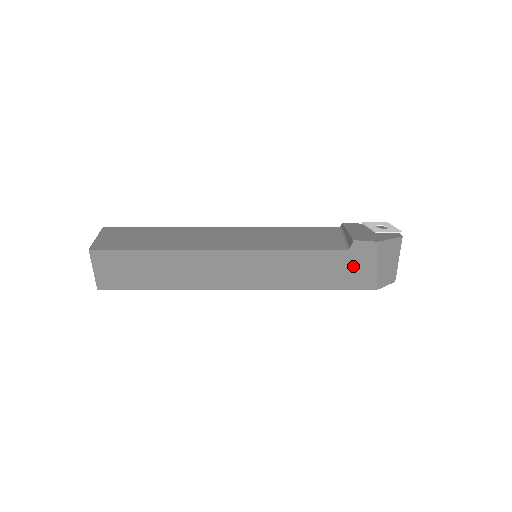
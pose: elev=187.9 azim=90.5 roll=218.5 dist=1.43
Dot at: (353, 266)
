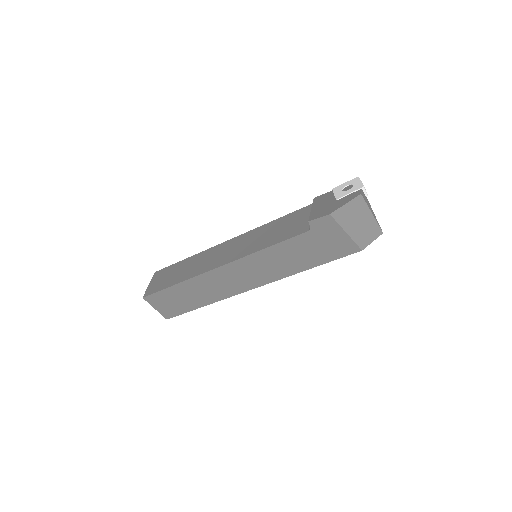
Dot at: (325, 240)
